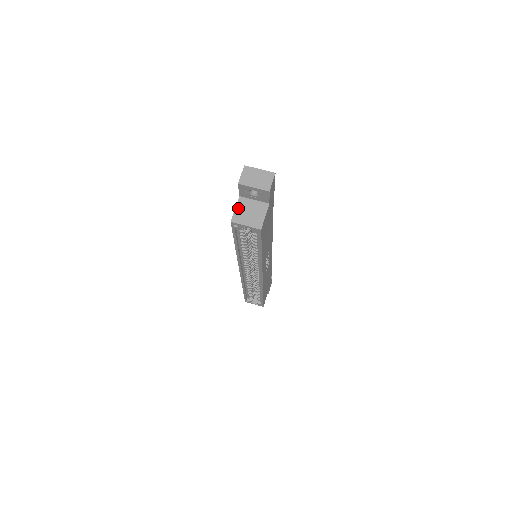
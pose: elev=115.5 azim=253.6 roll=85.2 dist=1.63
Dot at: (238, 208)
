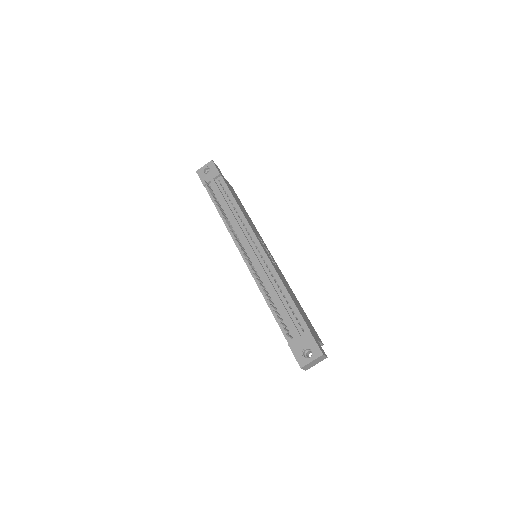
Dot at: occluded
